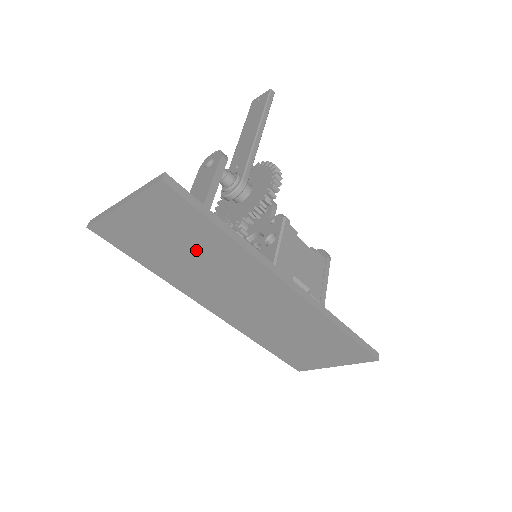
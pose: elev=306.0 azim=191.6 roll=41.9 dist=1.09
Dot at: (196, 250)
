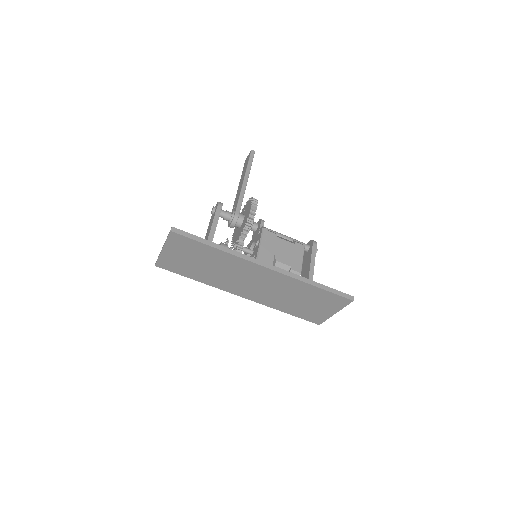
Dot at: (208, 261)
